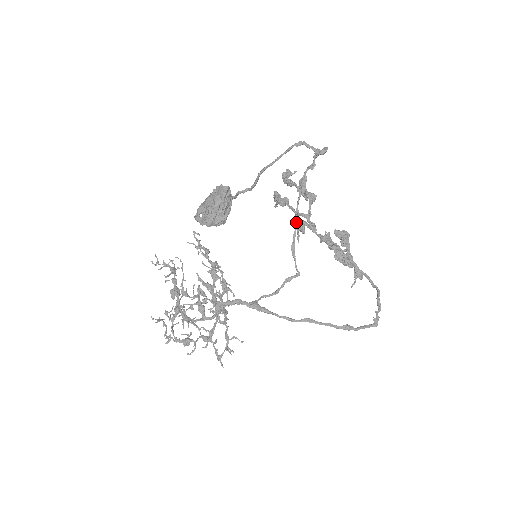
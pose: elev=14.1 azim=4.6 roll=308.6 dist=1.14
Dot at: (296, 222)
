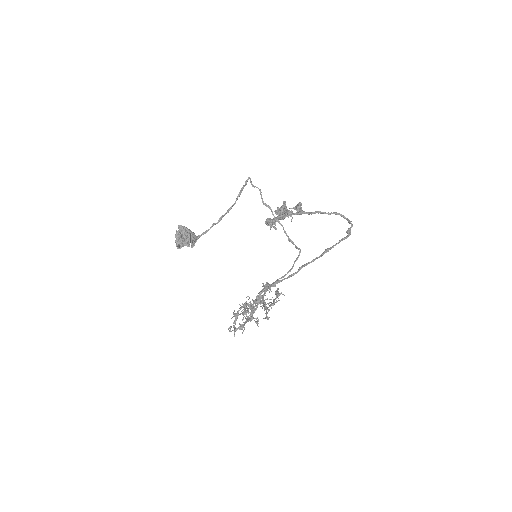
Dot at: (281, 225)
